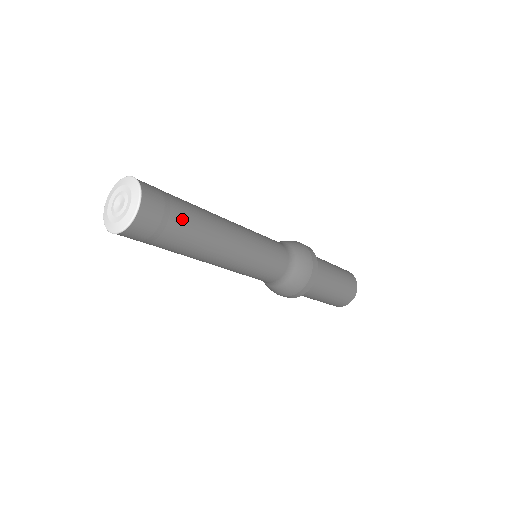
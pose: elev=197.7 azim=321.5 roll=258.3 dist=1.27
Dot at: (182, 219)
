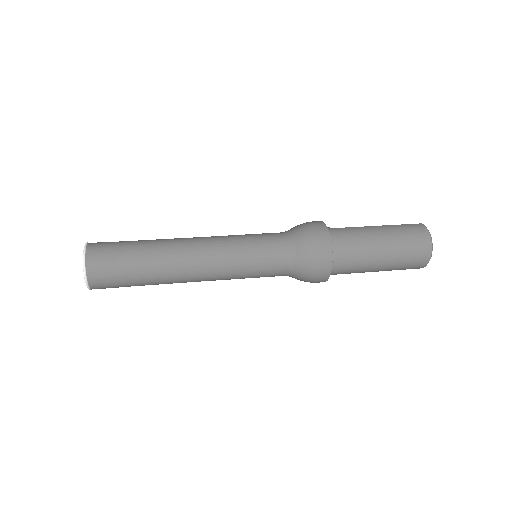
Dot at: (134, 285)
